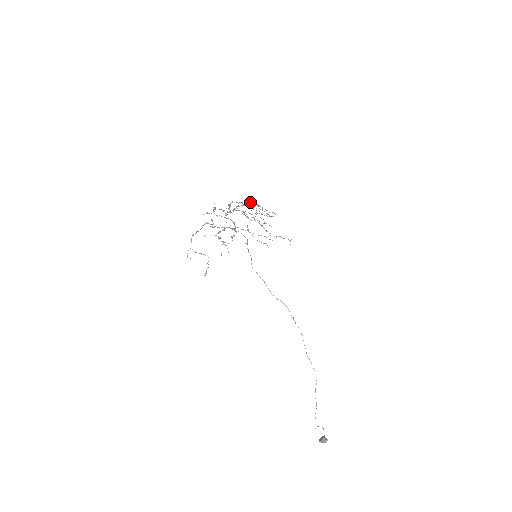
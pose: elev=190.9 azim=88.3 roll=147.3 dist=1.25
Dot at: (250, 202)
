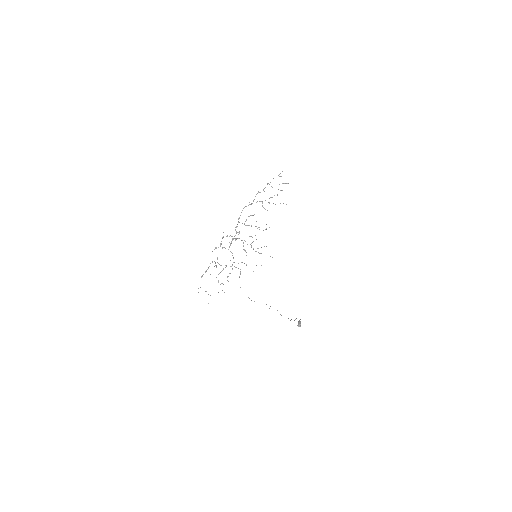
Dot at: (261, 201)
